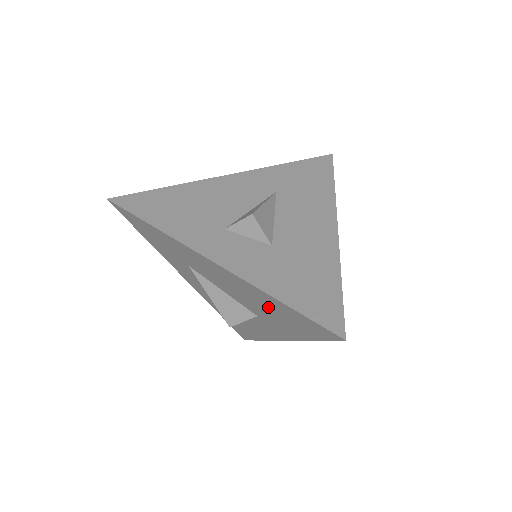
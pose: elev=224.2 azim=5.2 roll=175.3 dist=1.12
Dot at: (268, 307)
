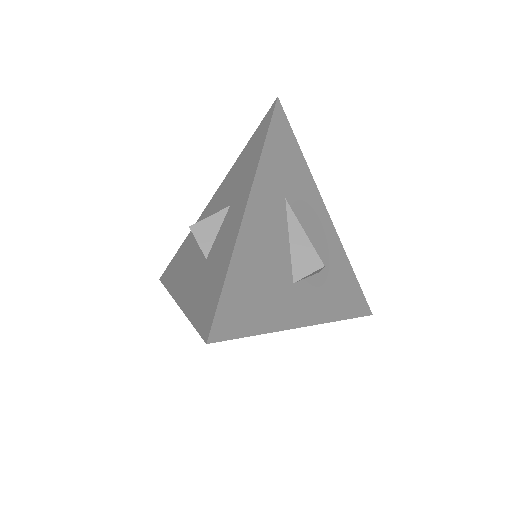
Dot at: occluded
